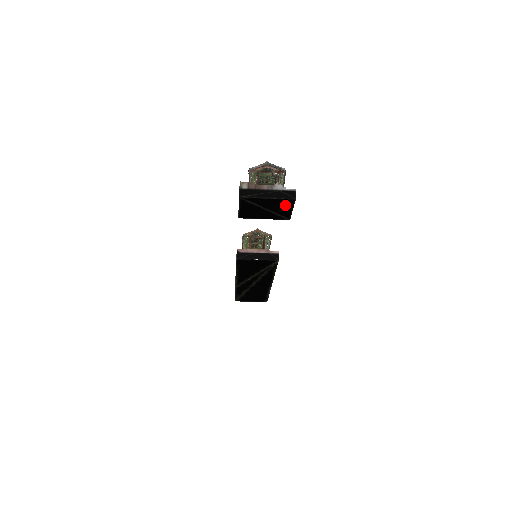
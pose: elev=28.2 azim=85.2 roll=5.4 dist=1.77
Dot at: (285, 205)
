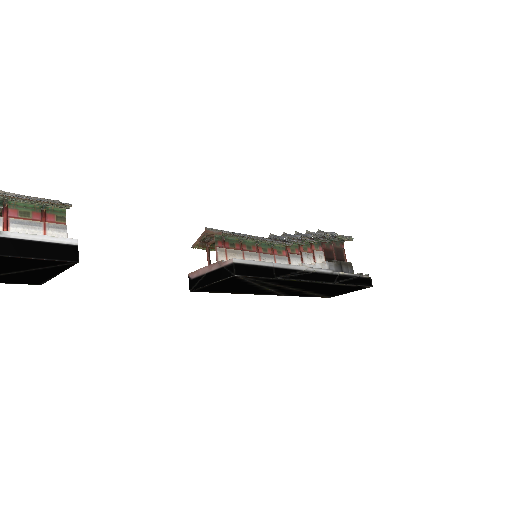
Dot at: (10, 261)
